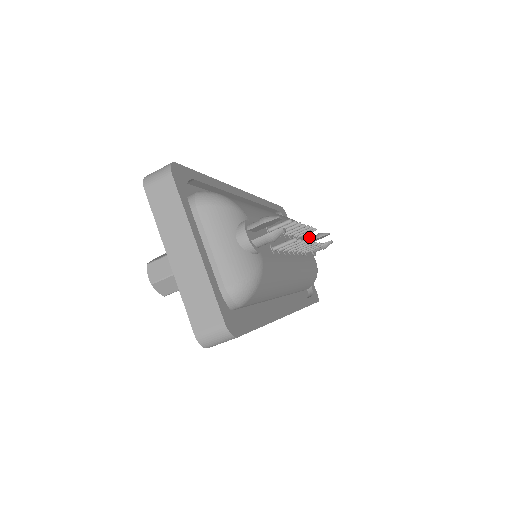
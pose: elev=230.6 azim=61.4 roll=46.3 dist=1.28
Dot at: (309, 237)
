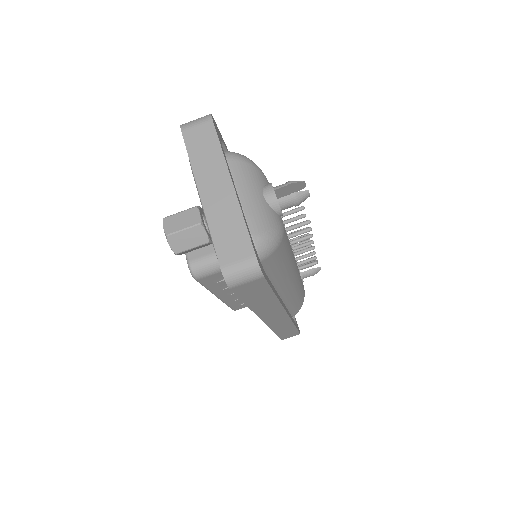
Dot at: occluded
